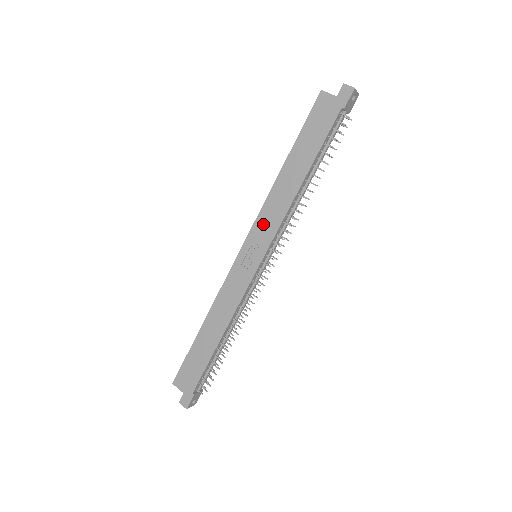
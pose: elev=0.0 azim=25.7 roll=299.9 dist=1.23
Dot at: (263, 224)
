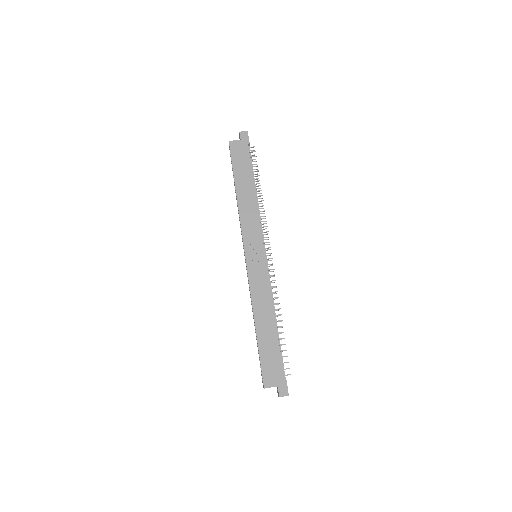
Dot at: (249, 231)
